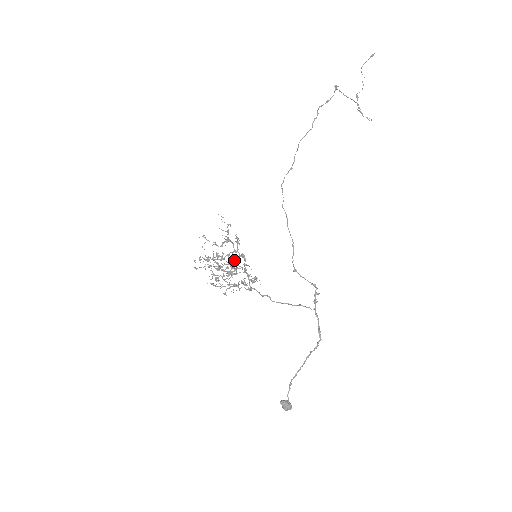
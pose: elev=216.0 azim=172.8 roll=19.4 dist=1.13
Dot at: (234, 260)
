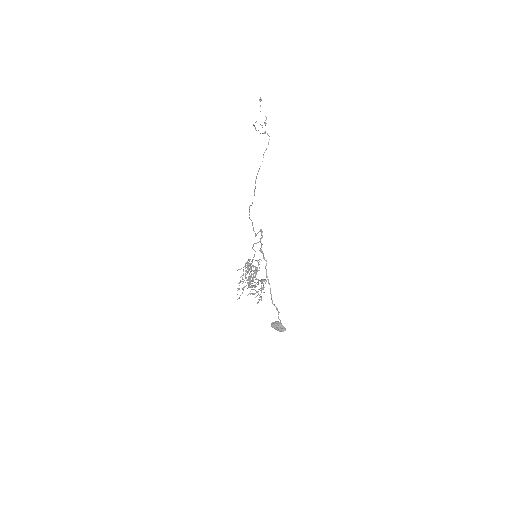
Dot at: occluded
